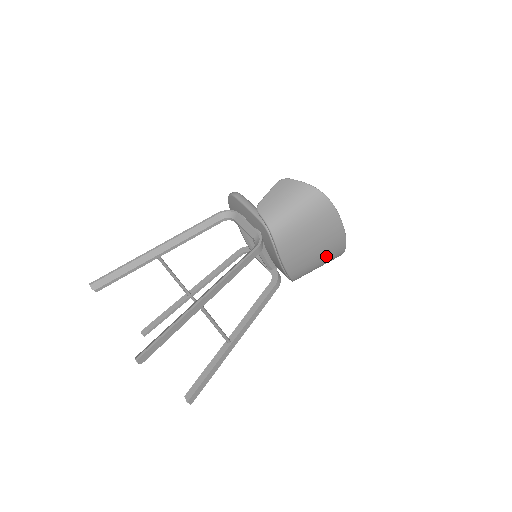
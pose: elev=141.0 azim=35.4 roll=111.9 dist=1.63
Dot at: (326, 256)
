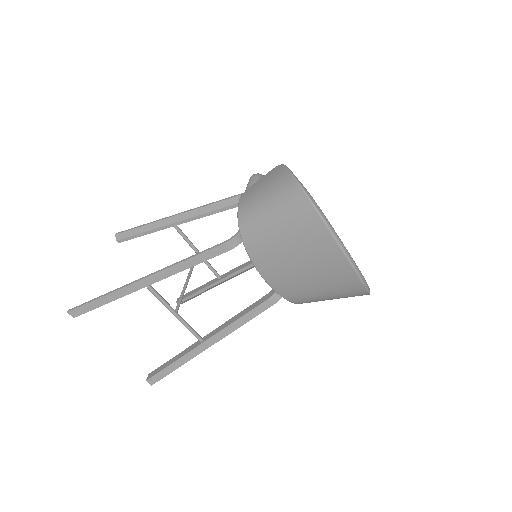
Dot at: (330, 285)
